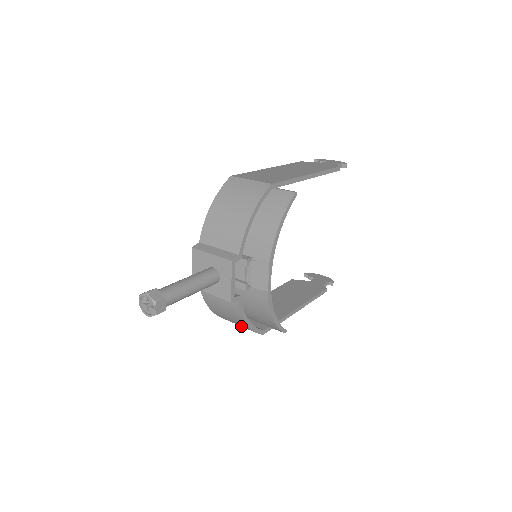
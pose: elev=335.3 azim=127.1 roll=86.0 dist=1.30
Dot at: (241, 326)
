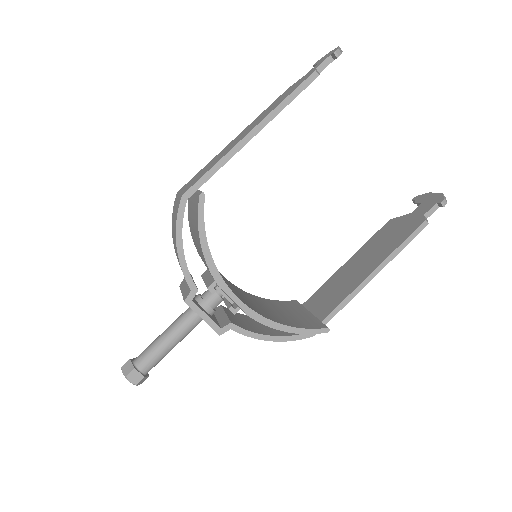
Dot at: occluded
